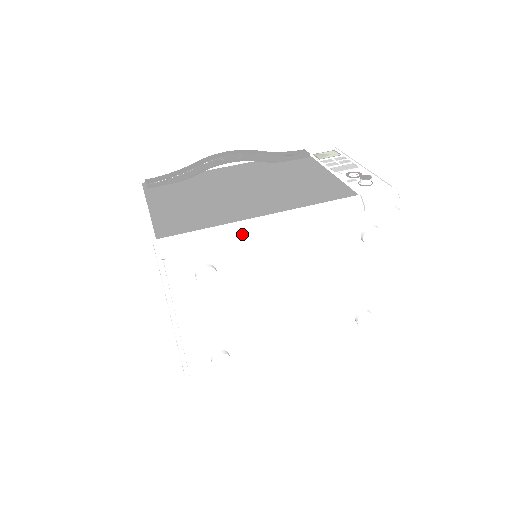
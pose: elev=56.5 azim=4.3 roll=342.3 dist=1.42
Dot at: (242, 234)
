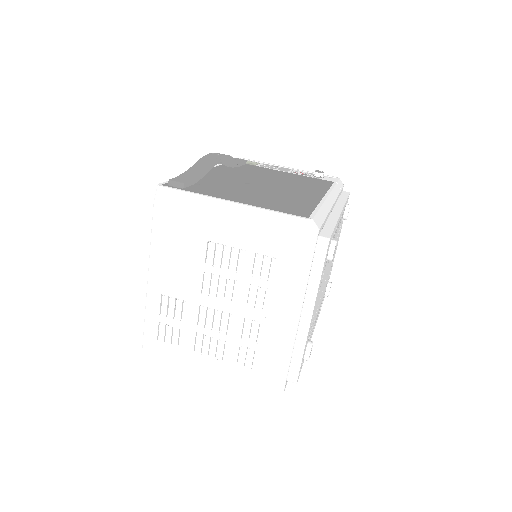
Dot at: (329, 211)
